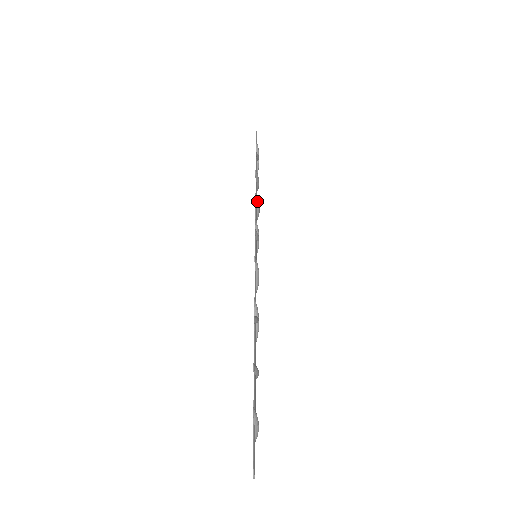
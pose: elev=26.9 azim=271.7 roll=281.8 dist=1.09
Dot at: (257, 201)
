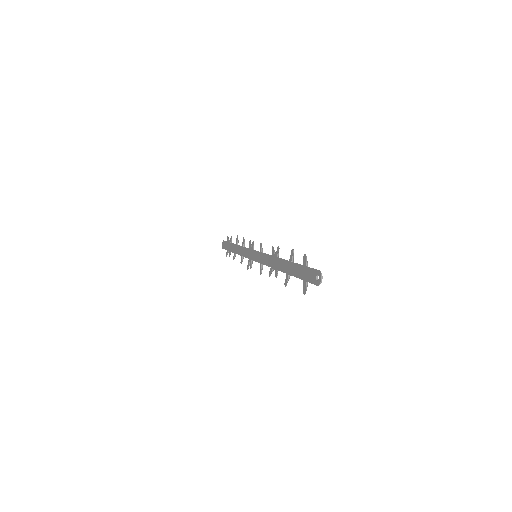
Dot at: occluded
